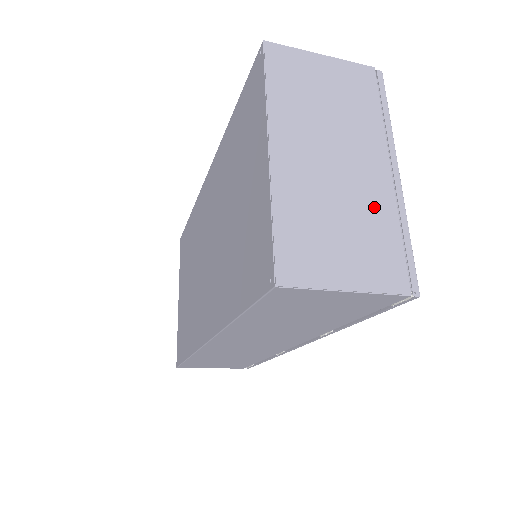
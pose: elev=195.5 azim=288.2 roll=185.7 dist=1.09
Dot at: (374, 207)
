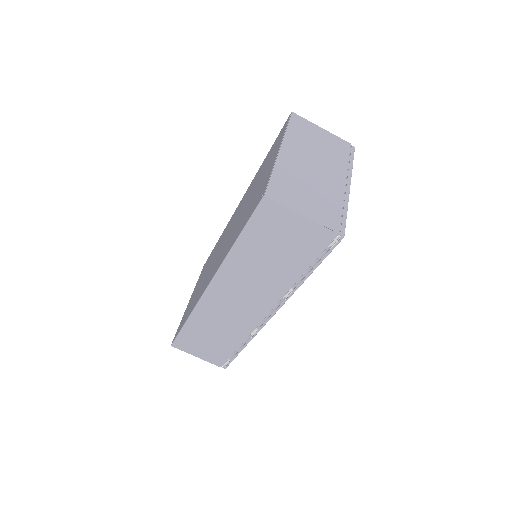
Dot at: (330, 192)
